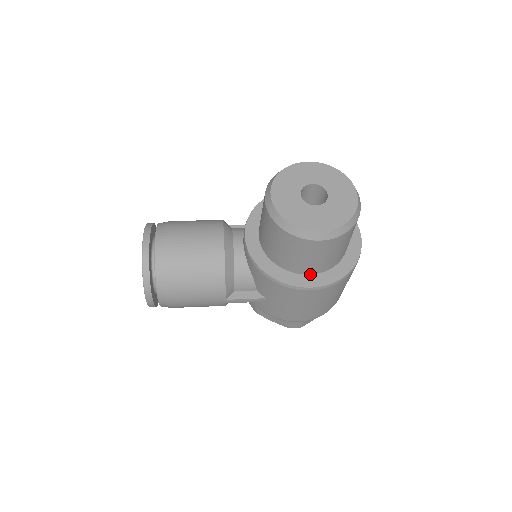
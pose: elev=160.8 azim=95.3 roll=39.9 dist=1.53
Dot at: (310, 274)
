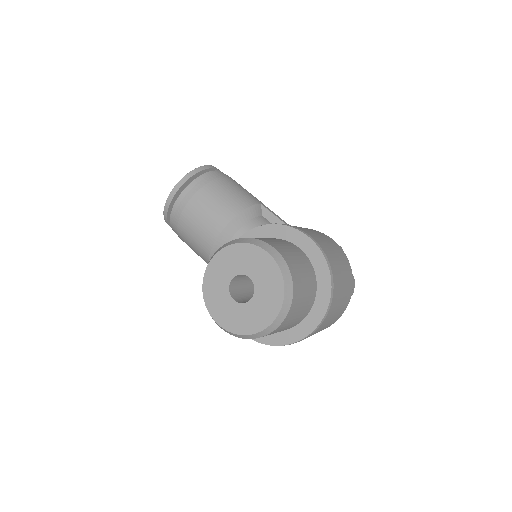
Dot at: occluded
